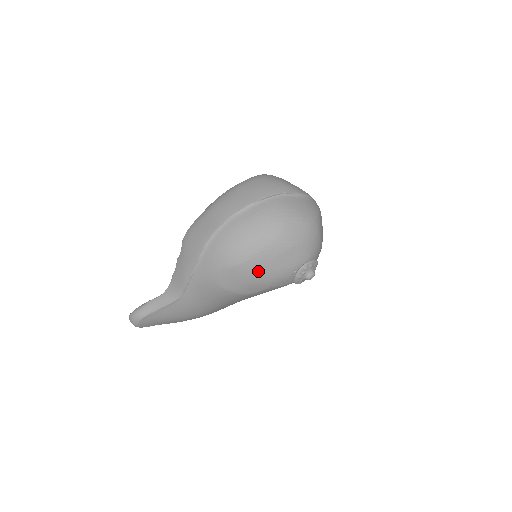
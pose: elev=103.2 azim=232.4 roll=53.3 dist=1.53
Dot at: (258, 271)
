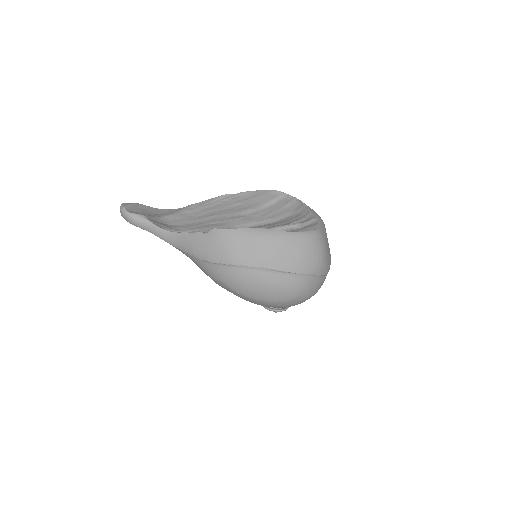
Dot at: (247, 300)
